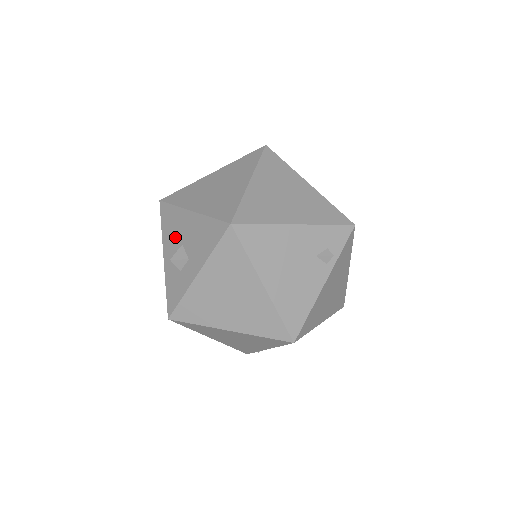
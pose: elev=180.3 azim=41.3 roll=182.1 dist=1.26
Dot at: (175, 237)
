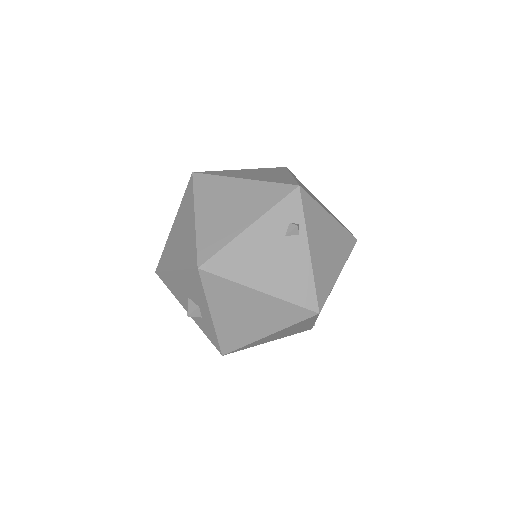
Dot at: (181, 294)
